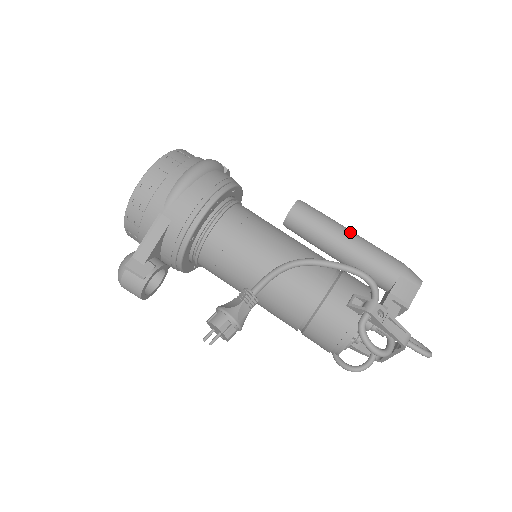
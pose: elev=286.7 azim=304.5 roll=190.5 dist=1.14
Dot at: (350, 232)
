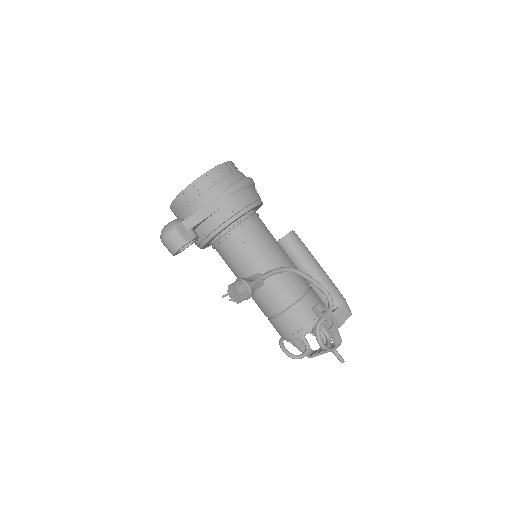
Dot at: (319, 264)
